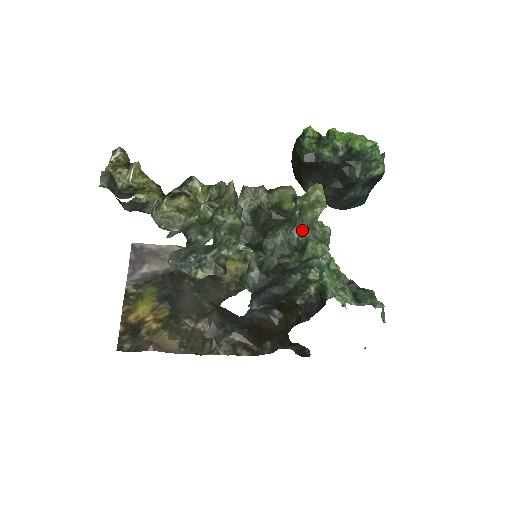
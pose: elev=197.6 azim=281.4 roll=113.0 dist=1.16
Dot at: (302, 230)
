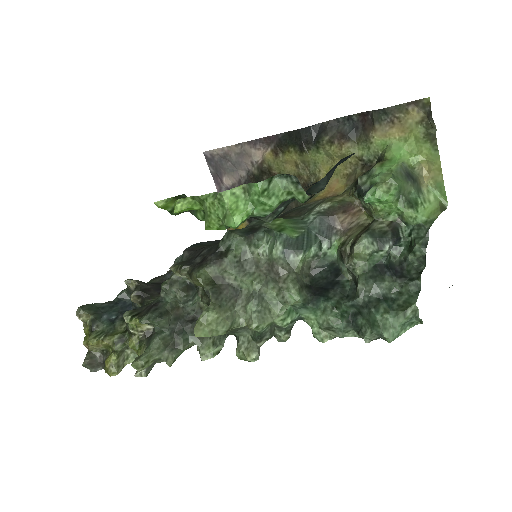
Dot at: (229, 333)
